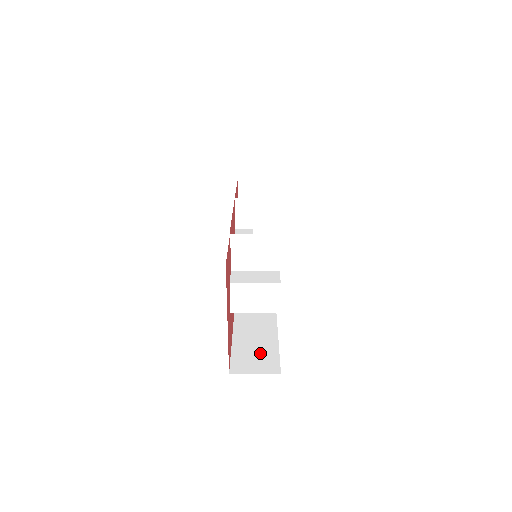
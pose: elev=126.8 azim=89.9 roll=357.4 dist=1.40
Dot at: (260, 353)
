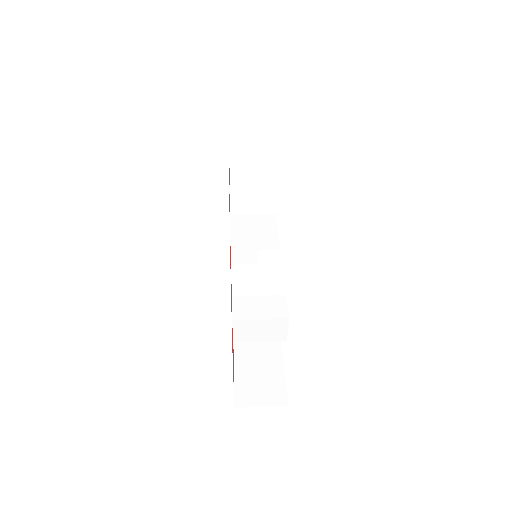
Dot at: (265, 376)
